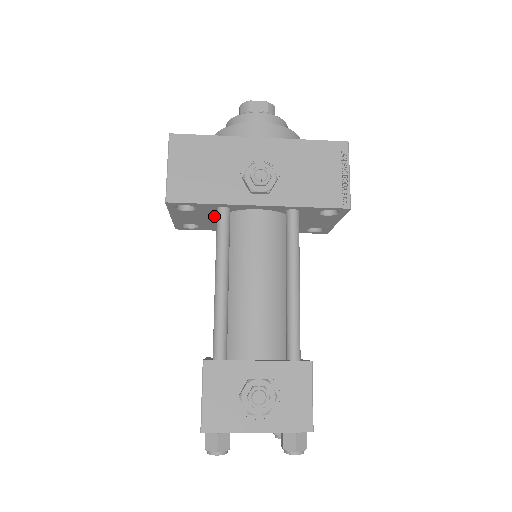
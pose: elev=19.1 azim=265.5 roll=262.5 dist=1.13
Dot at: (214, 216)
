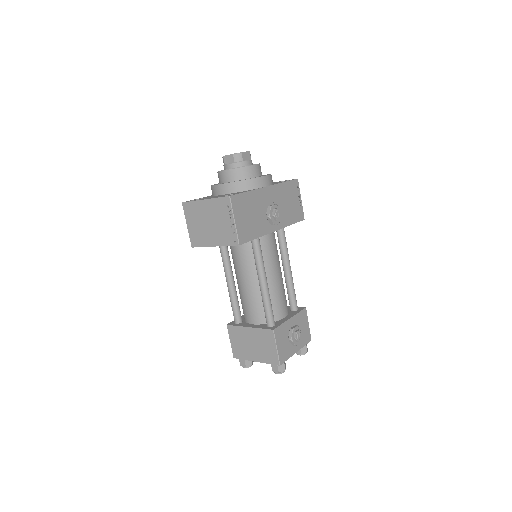
Dot at: occluded
